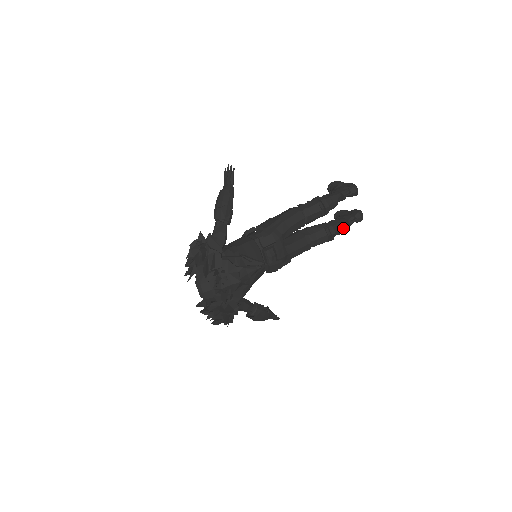
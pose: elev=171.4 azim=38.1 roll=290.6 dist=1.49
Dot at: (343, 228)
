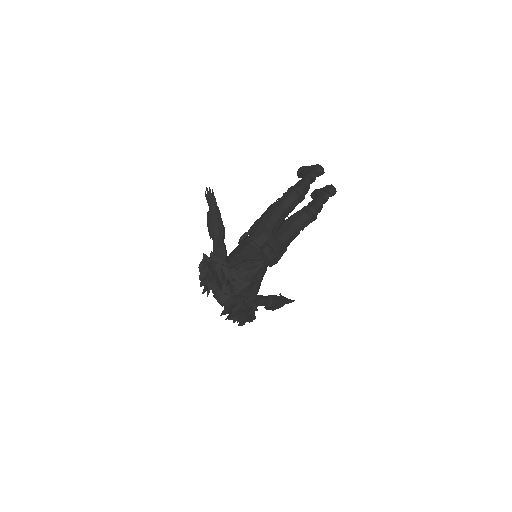
Dot at: (322, 206)
